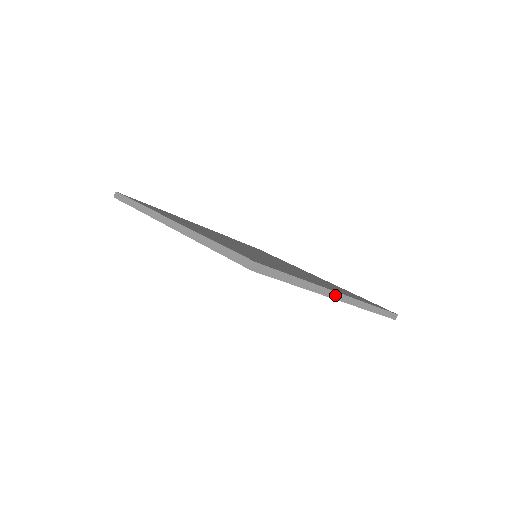
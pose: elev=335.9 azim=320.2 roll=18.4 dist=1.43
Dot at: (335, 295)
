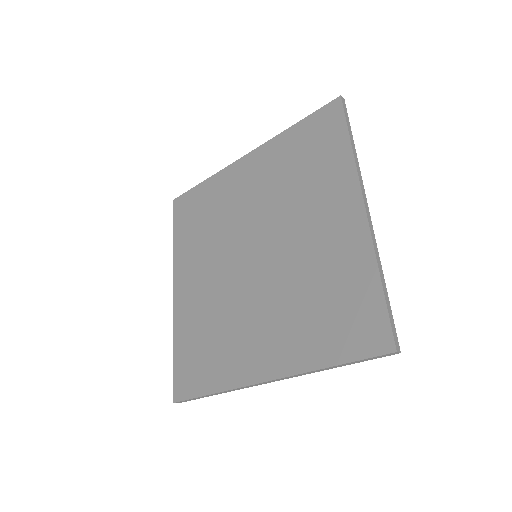
Dot at: (365, 198)
